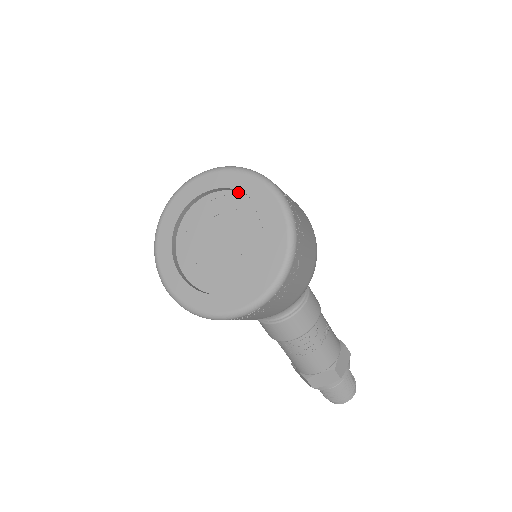
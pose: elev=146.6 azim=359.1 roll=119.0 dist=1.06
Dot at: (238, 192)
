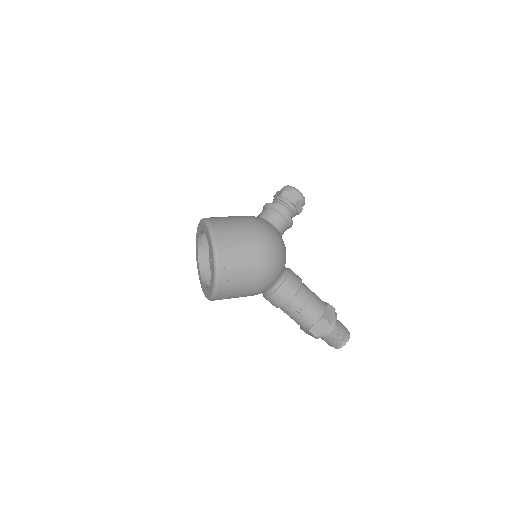
Dot at: occluded
